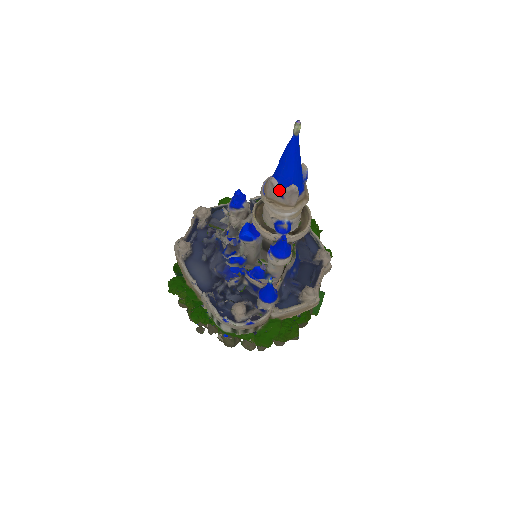
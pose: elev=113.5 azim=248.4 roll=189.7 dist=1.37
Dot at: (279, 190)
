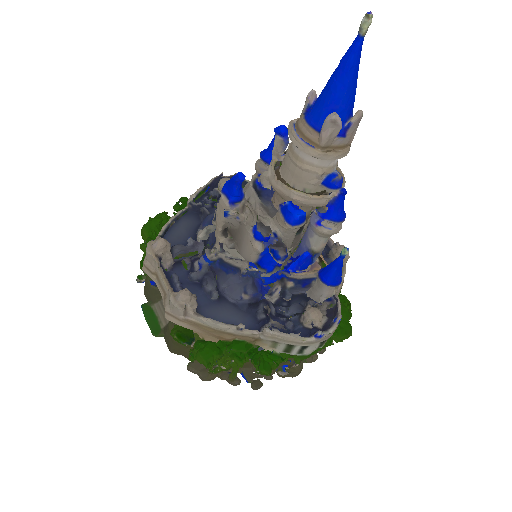
Dot at: (340, 128)
